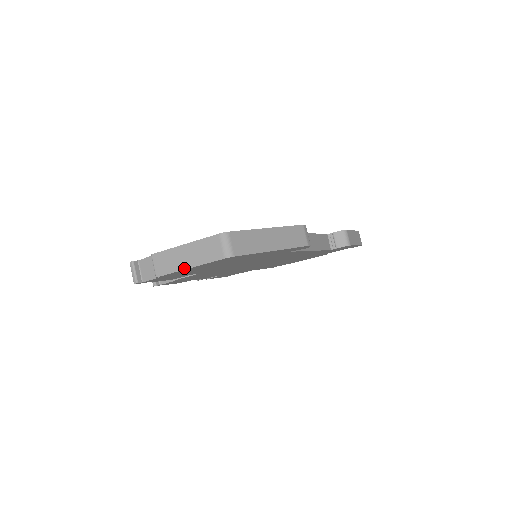
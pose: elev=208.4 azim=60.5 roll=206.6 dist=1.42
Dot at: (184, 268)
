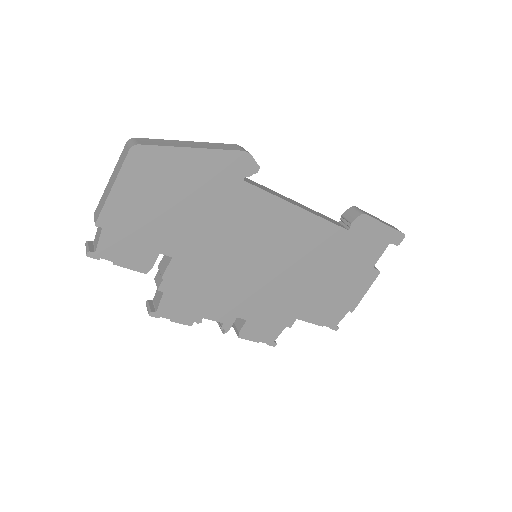
Dot at: (109, 192)
